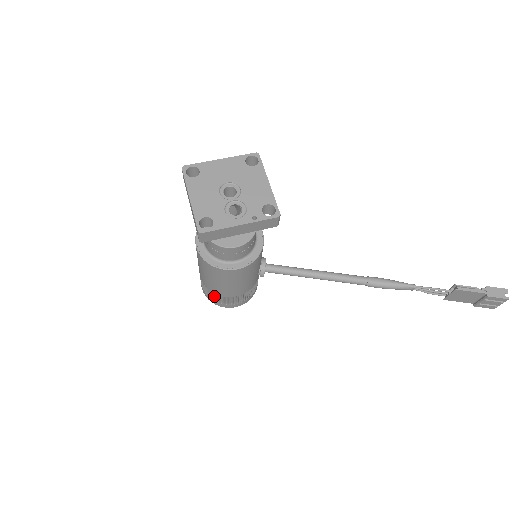
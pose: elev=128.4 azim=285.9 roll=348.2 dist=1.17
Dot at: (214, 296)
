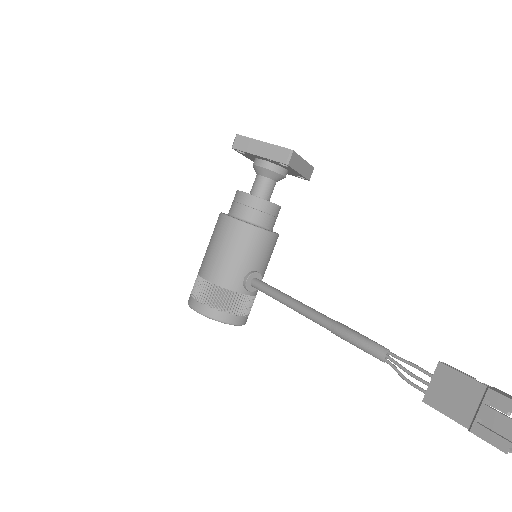
Dot at: (196, 285)
